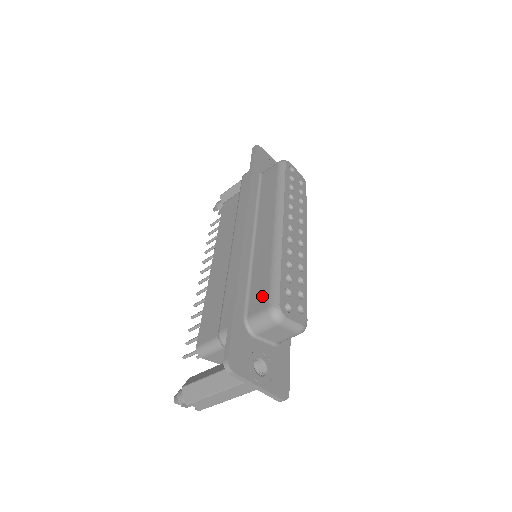
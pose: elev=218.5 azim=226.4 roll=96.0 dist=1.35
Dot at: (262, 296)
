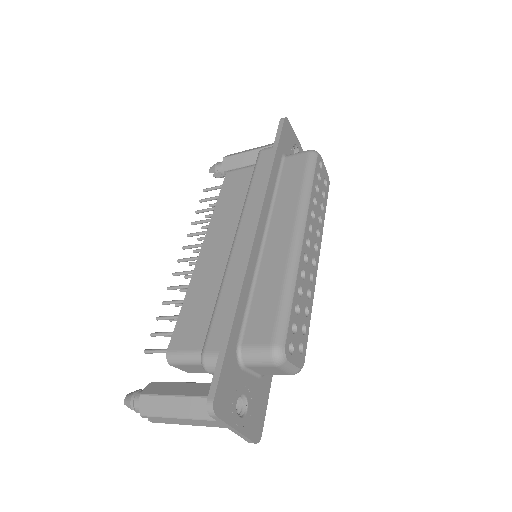
Dot at: (265, 326)
